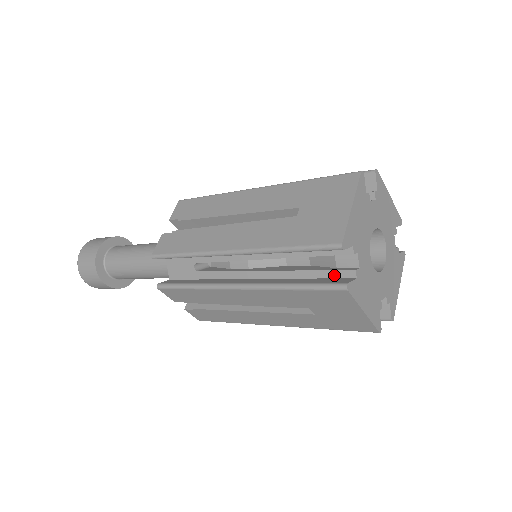
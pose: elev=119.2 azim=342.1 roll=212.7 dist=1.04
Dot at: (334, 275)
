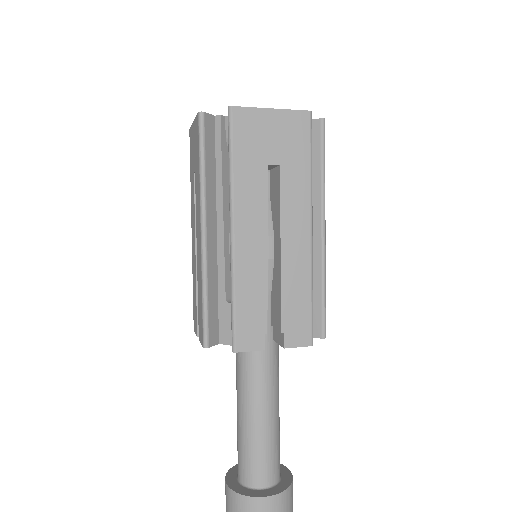
Dot at: occluded
